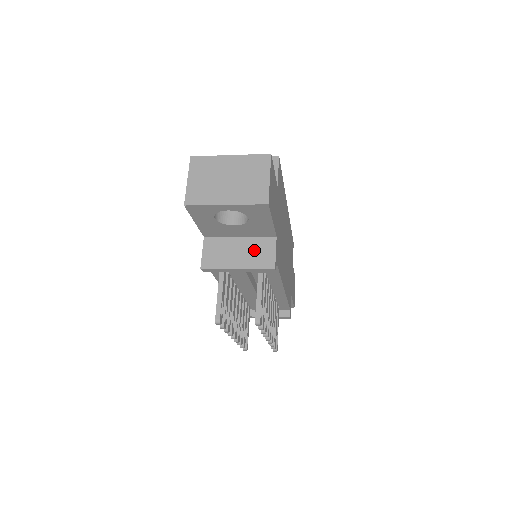
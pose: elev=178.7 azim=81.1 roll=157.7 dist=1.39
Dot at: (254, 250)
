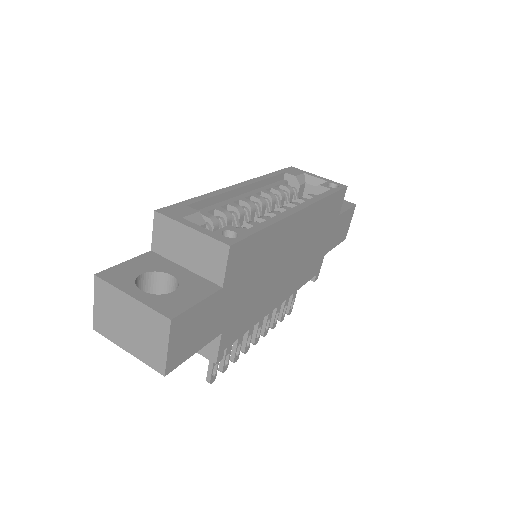
Dot at: occluded
